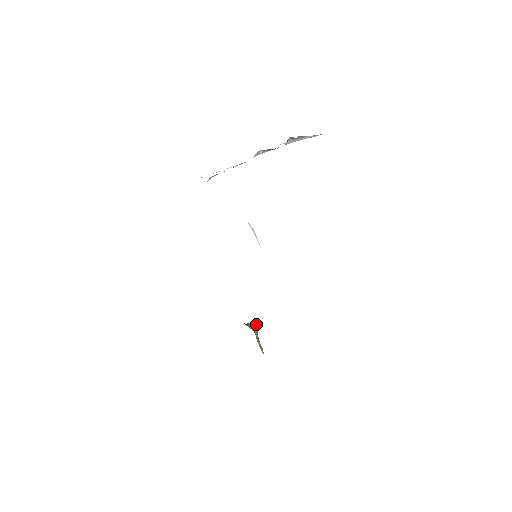
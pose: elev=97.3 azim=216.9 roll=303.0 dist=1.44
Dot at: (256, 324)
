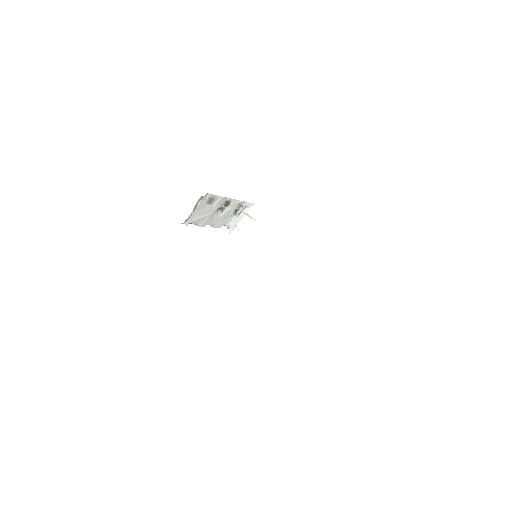
Dot at: occluded
